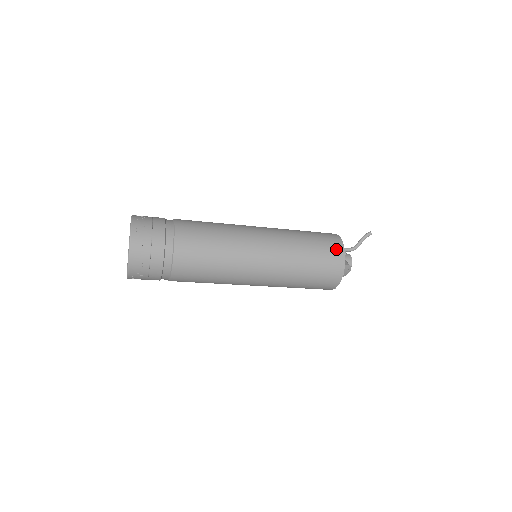
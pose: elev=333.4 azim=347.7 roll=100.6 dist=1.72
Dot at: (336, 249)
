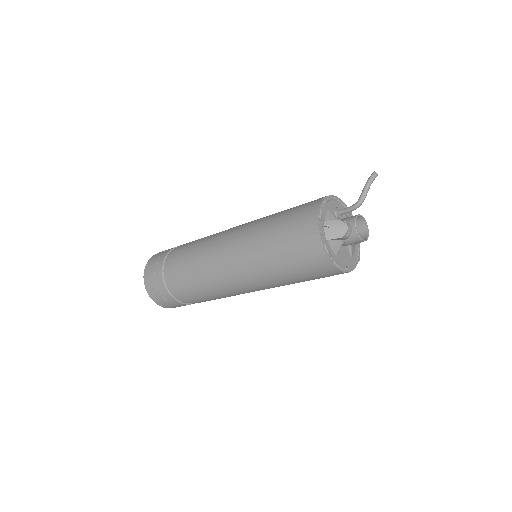
Dot at: (311, 204)
